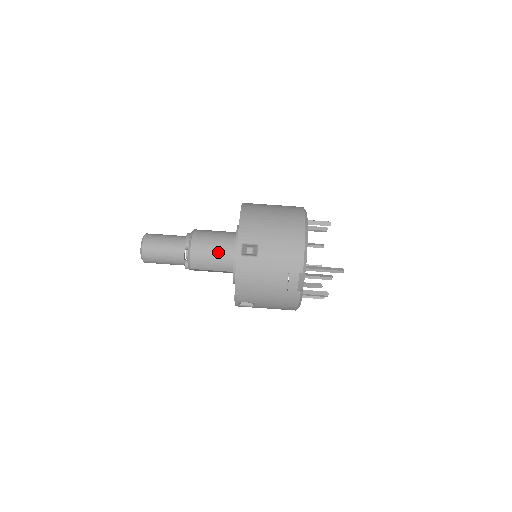
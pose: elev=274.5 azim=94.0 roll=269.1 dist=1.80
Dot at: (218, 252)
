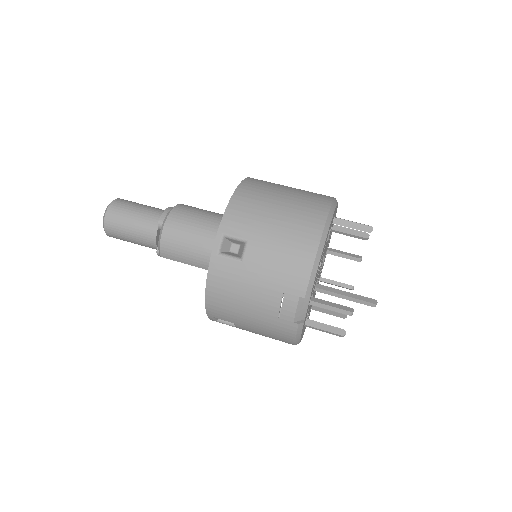
Dot at: (198, 241)
